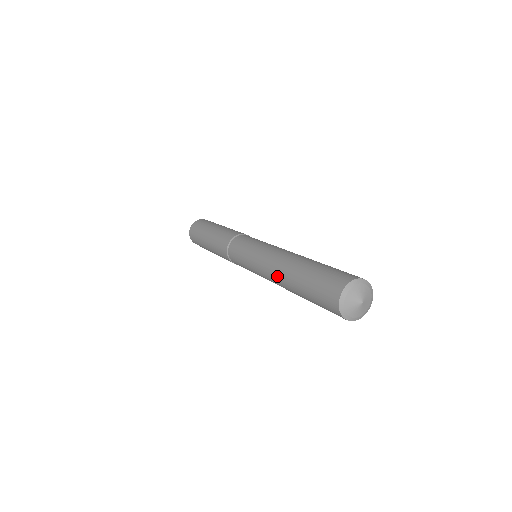
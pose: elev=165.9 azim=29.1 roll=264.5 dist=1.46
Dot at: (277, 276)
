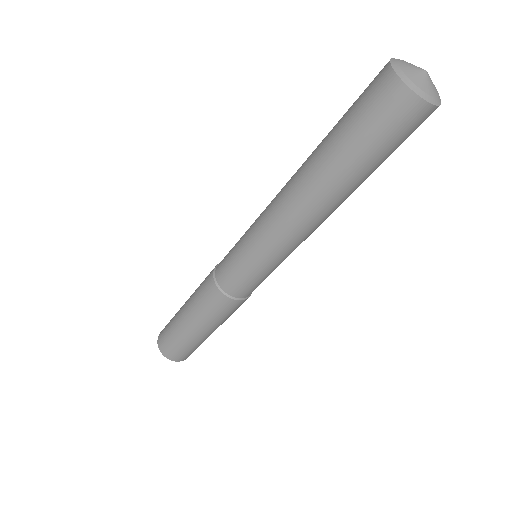
Dot at: (291, 187)
